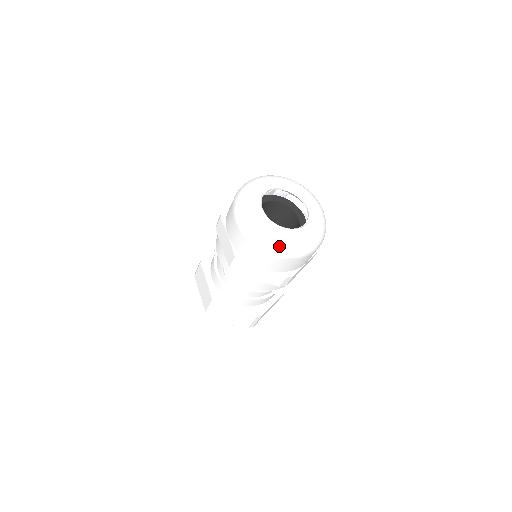
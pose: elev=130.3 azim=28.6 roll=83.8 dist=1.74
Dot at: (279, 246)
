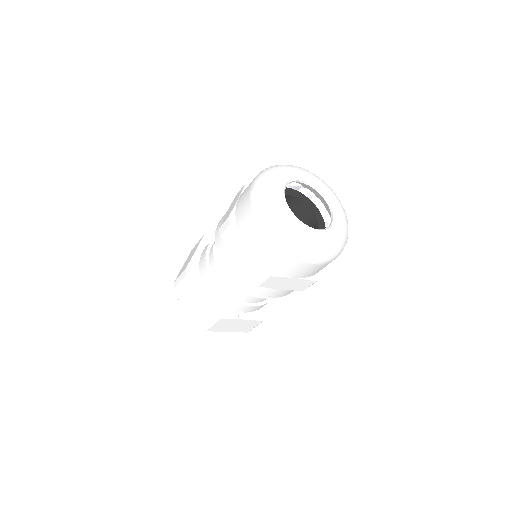
Dot at: (275, 223)
